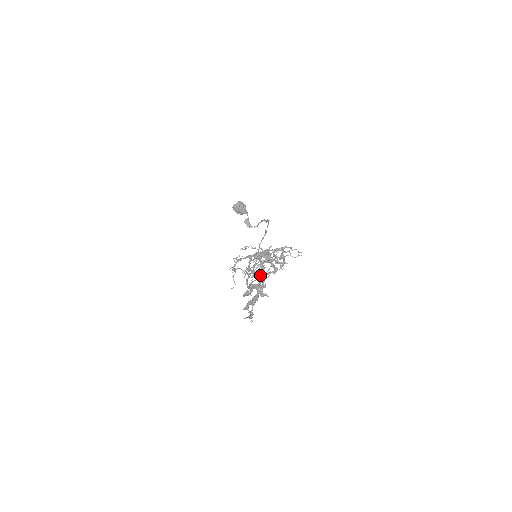
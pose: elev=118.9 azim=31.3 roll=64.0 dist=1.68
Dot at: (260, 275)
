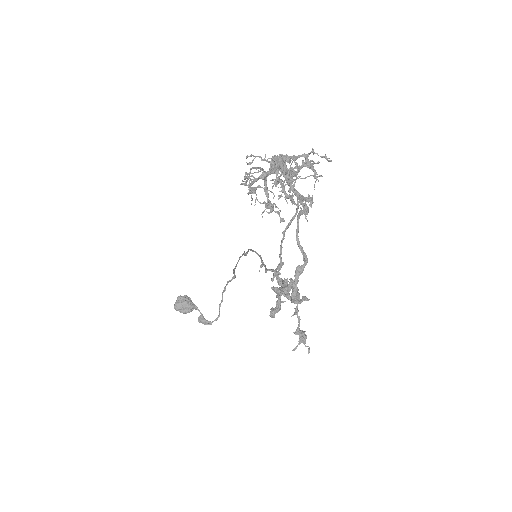
Dot at: (277, 277)
